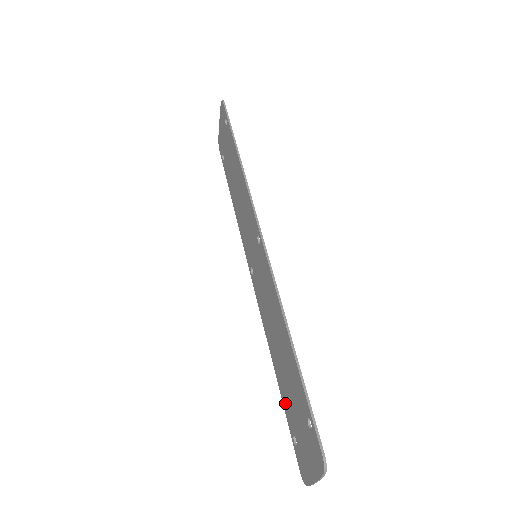
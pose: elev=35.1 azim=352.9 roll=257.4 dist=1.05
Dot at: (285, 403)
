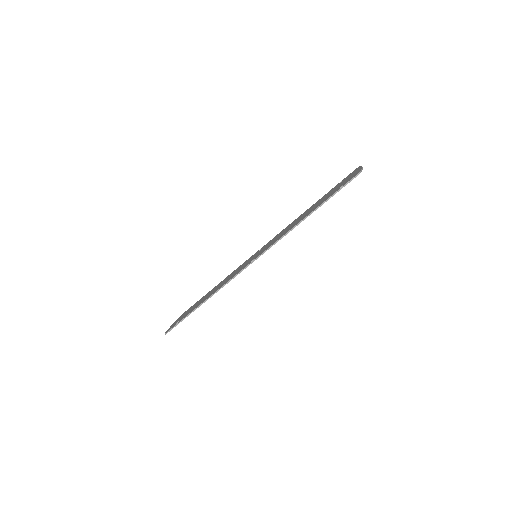
Dot at: occluded
